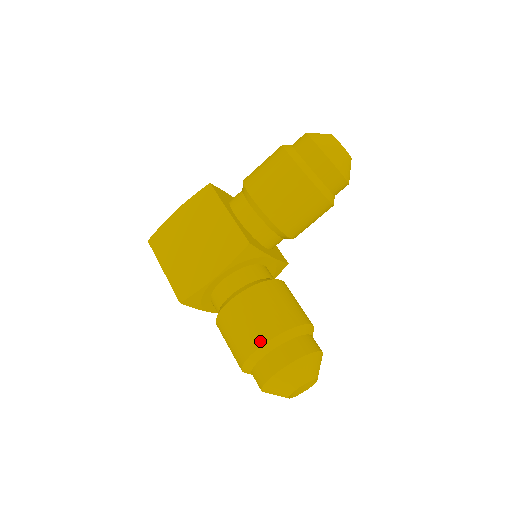
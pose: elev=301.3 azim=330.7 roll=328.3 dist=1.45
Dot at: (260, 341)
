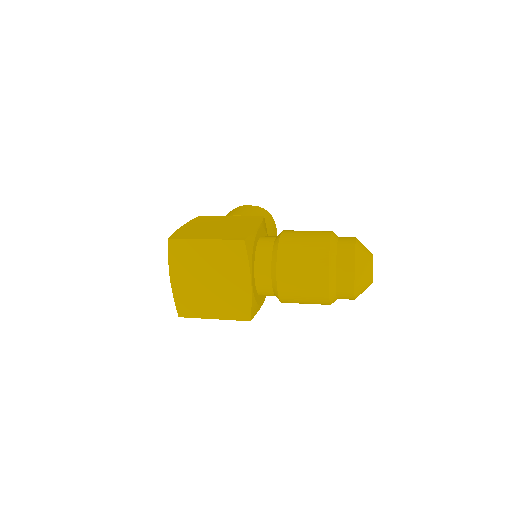
Dot at: (328, 231)
